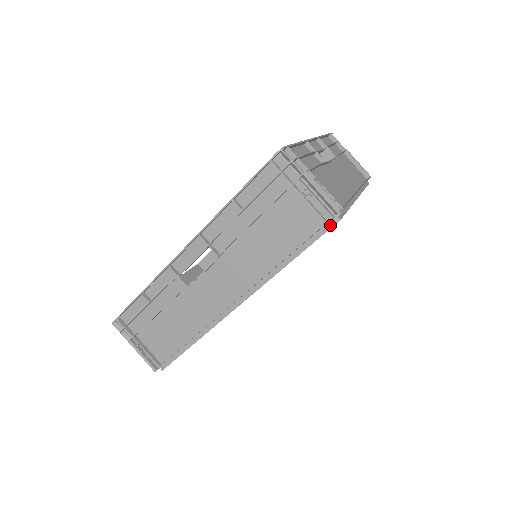
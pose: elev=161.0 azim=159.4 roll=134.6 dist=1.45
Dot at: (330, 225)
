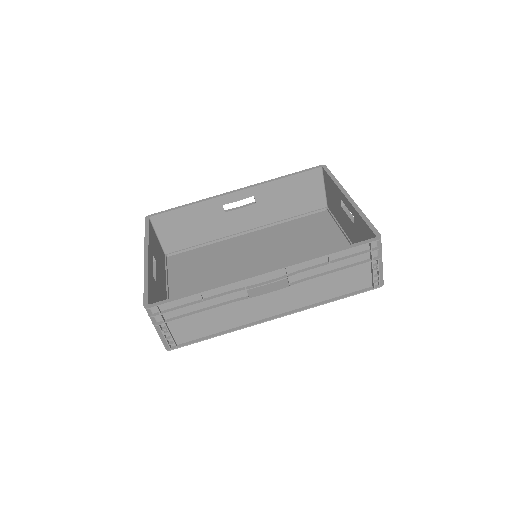
Dot at: (372, 287)
